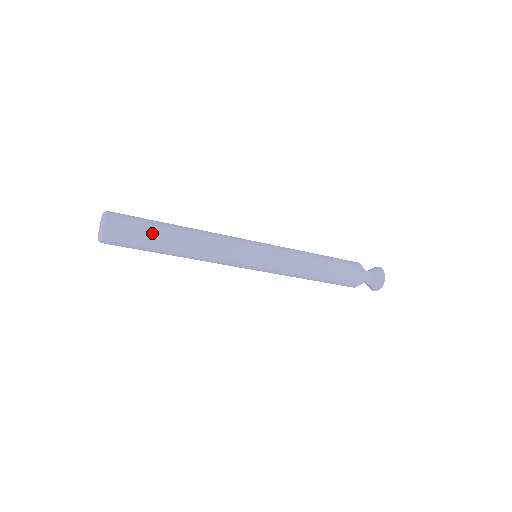
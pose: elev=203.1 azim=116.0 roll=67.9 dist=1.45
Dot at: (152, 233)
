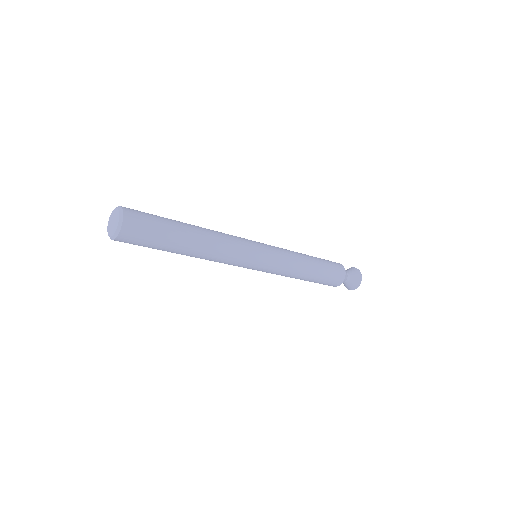
Dot at: (168, 228)
